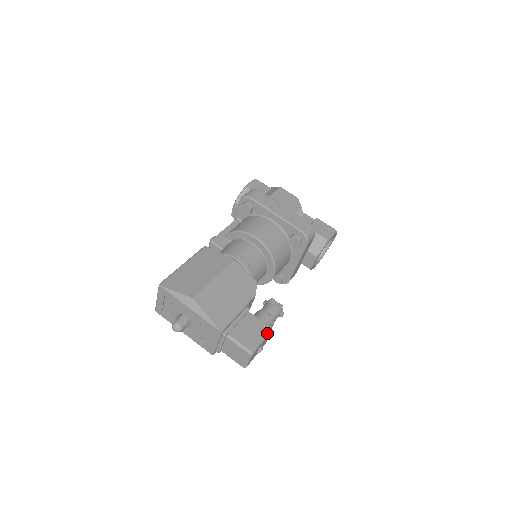
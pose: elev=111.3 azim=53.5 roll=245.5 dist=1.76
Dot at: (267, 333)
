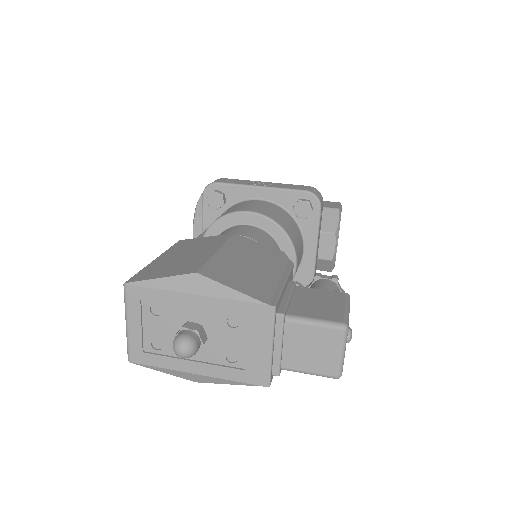
Dot at: (346, 299)
